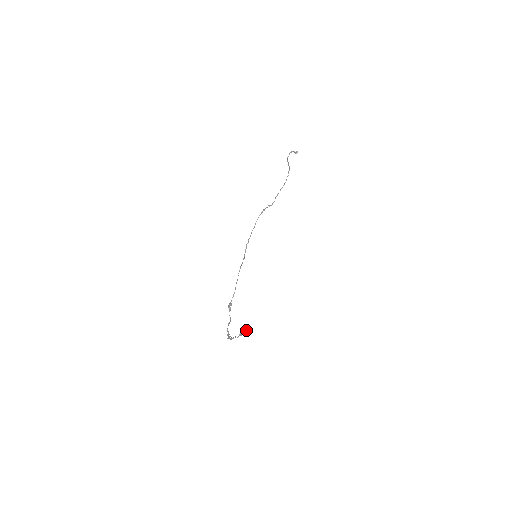
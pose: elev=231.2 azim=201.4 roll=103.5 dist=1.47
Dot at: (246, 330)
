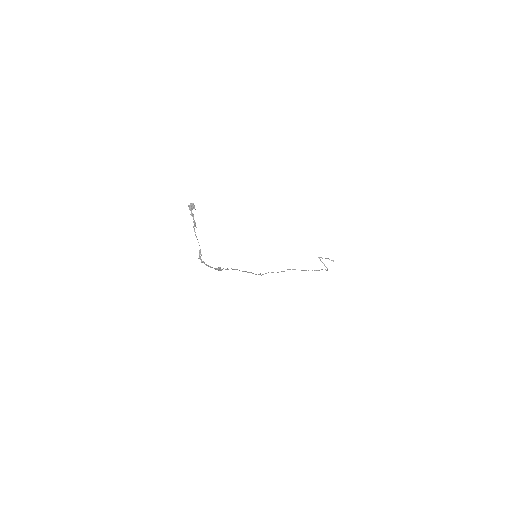
Dot at: (190, 205)
